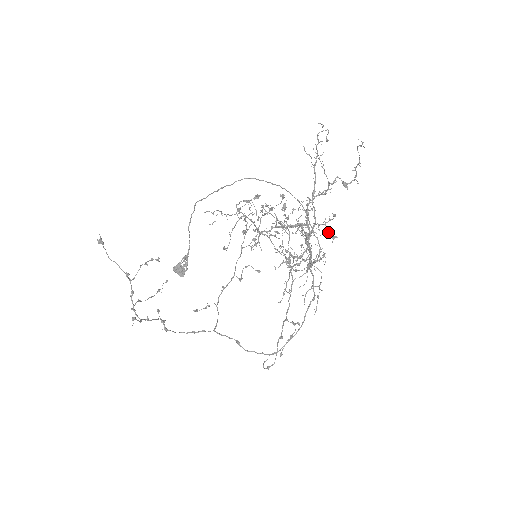
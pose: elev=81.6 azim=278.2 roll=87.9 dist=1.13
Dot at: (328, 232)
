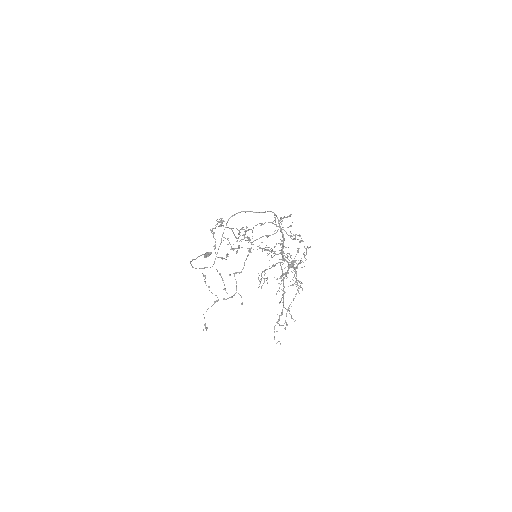
Dot at: occluded
